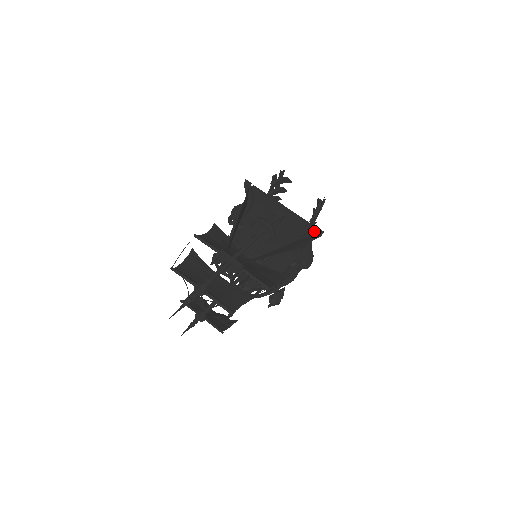
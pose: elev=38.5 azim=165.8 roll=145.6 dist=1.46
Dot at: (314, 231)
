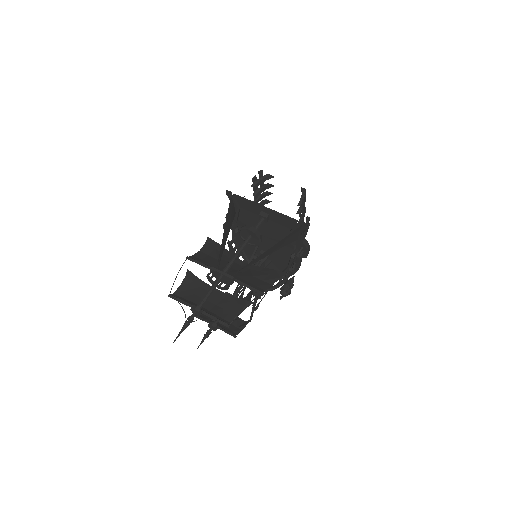
Dot at: (299, 224)
